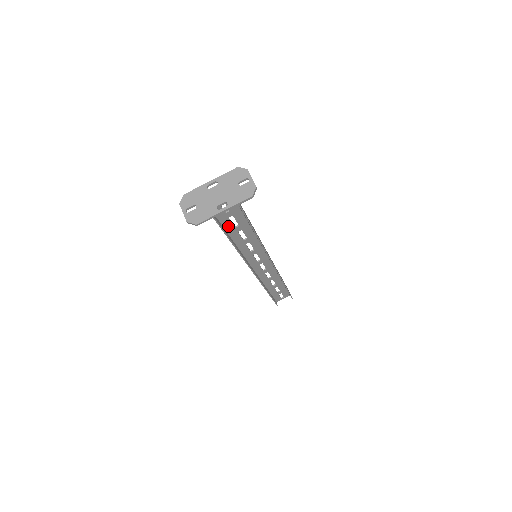
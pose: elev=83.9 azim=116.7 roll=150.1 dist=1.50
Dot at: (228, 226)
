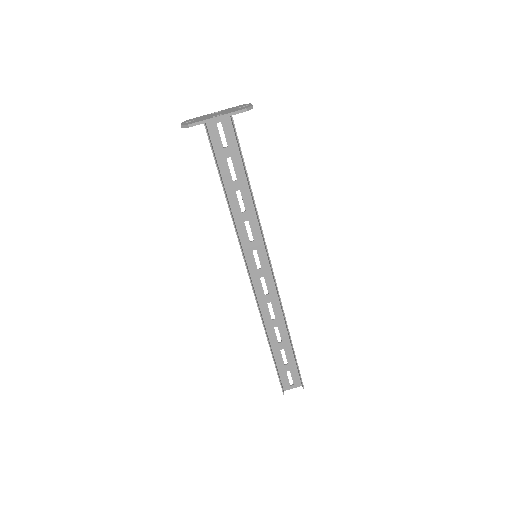
Dot at: (225, 174)
